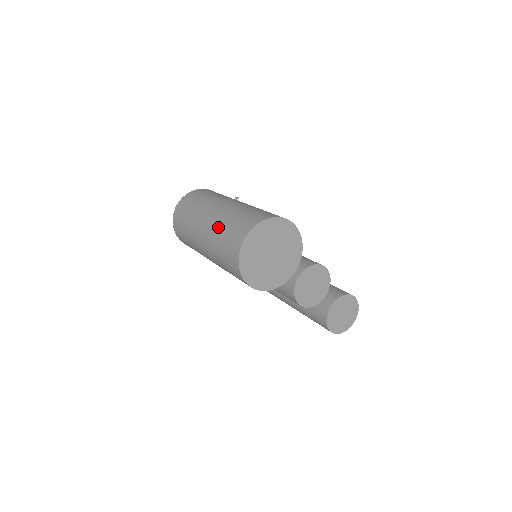
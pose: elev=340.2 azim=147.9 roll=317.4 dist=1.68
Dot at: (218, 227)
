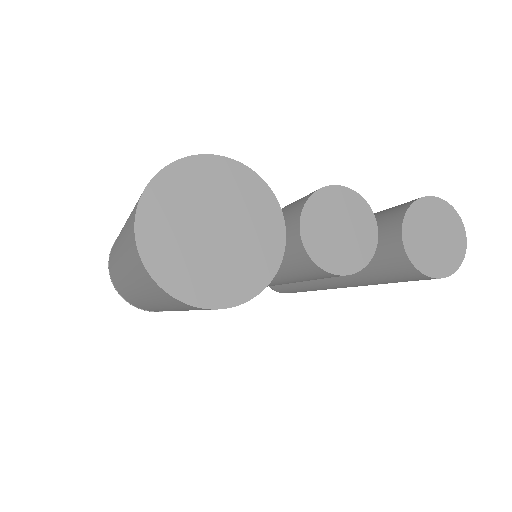
Dot at: (123, 256)
